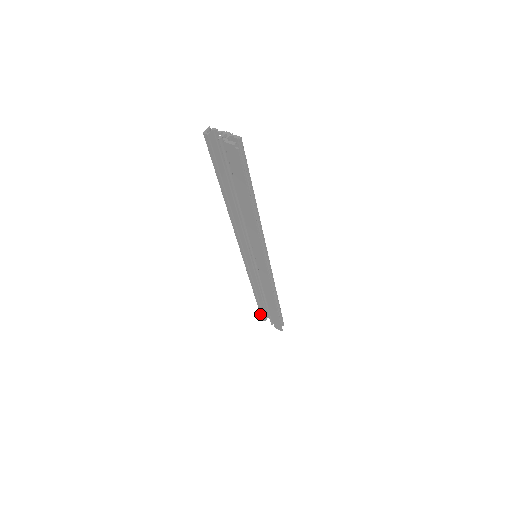
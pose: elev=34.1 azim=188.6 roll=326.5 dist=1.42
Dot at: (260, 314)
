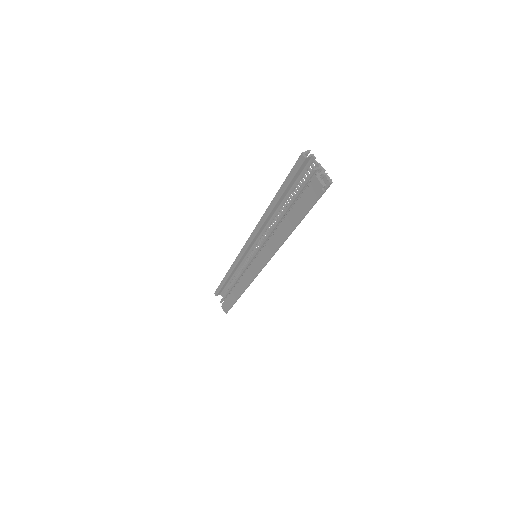
Dot at: (217, 289)
